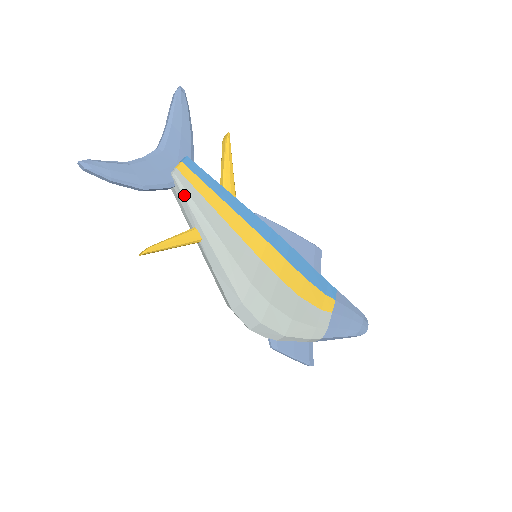
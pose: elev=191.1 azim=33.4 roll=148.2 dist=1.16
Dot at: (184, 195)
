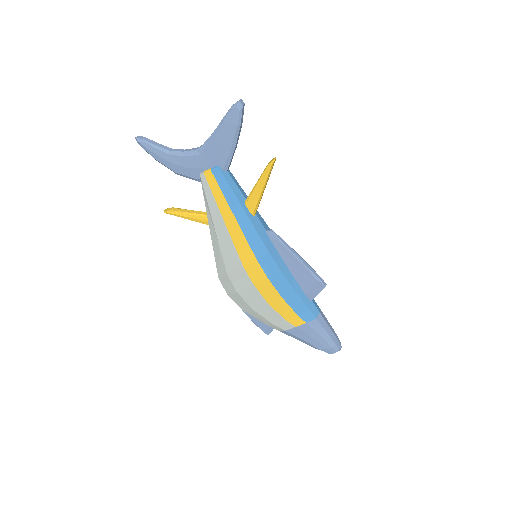
Dot at: (204, 194)
